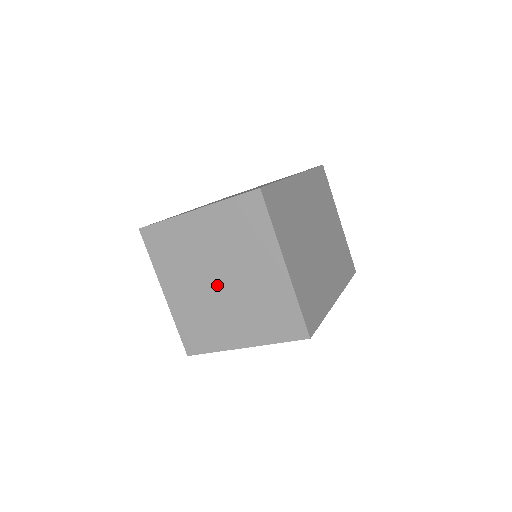
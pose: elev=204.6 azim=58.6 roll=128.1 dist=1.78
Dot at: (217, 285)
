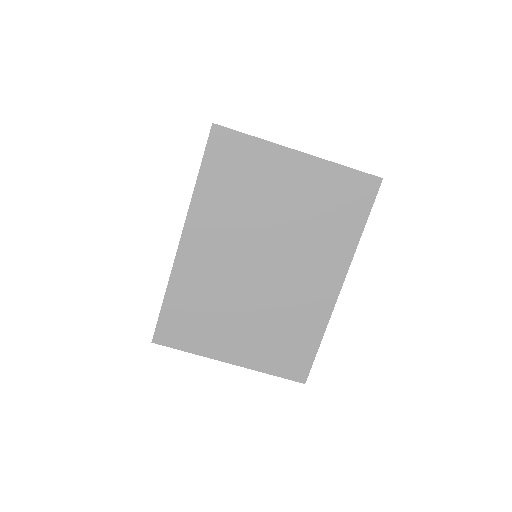
Dot at: occluded
